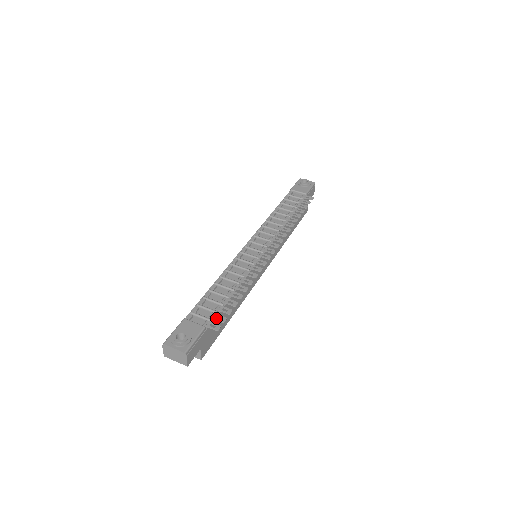
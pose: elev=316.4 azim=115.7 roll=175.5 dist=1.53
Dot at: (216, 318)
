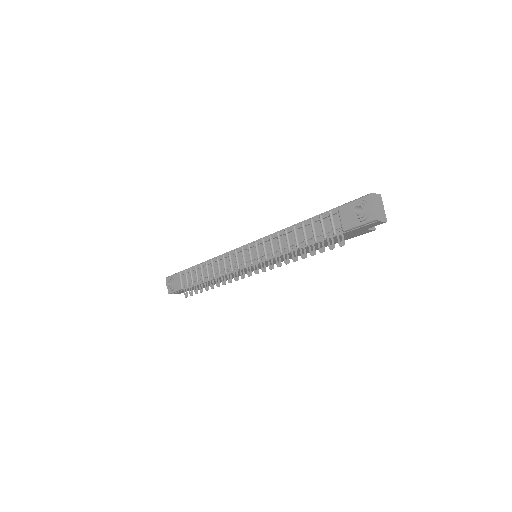
Dot at: (189, 289)
